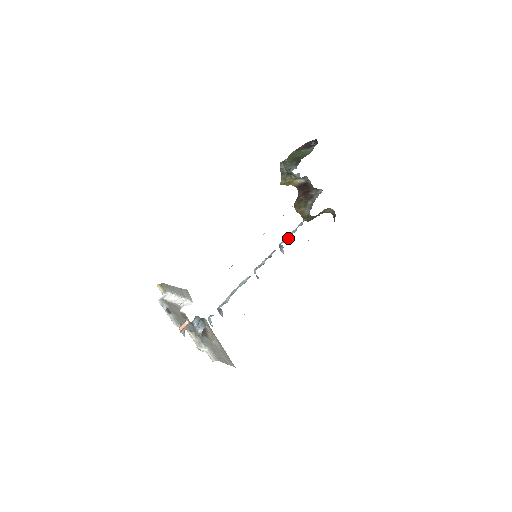
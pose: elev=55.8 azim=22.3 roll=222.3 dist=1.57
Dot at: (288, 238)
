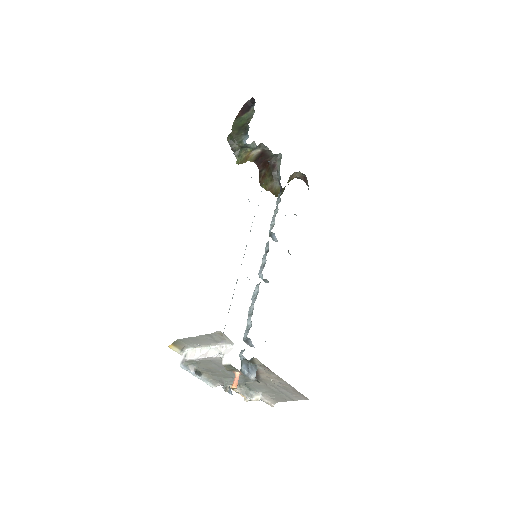
Dot at: (274, 222)
